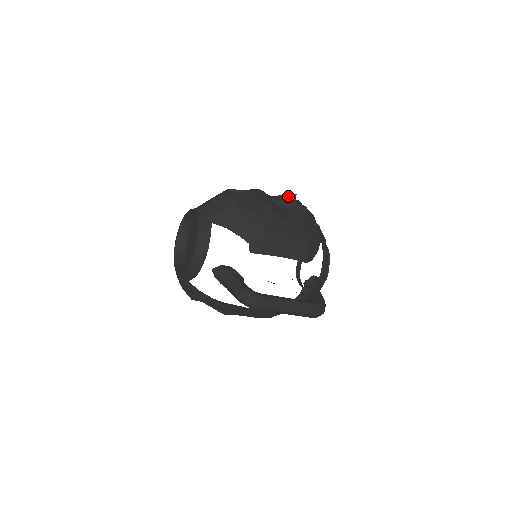
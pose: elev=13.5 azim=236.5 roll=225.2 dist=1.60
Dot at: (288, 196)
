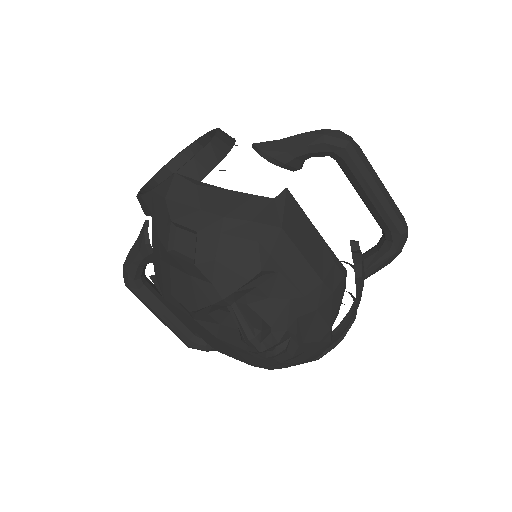
Dot at: occluded
